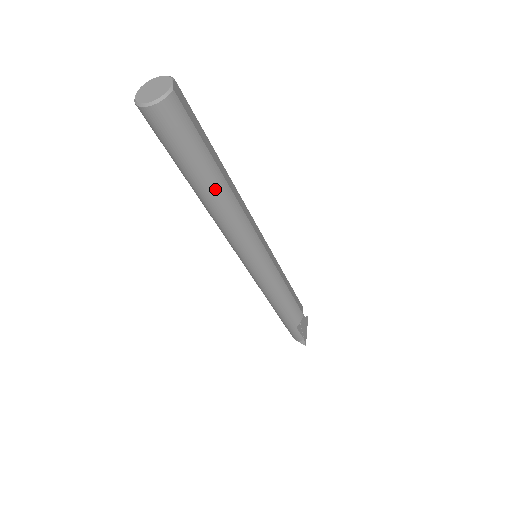
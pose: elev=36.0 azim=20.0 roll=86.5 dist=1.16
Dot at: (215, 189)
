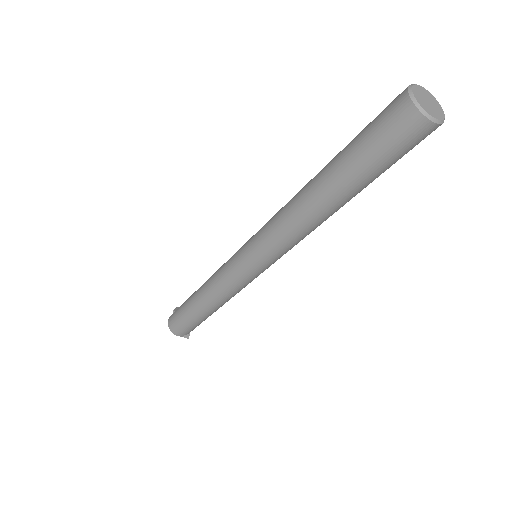
Dot at: occluded
